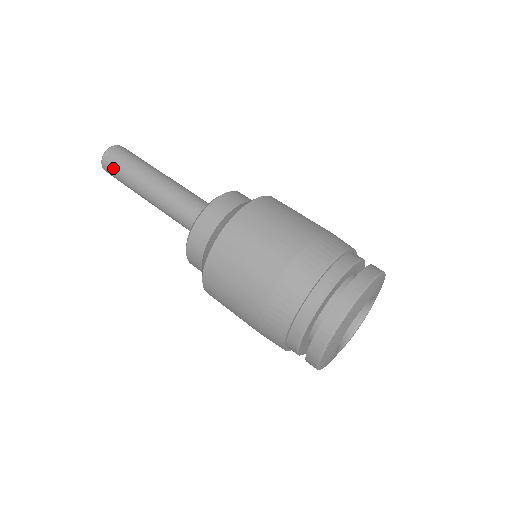
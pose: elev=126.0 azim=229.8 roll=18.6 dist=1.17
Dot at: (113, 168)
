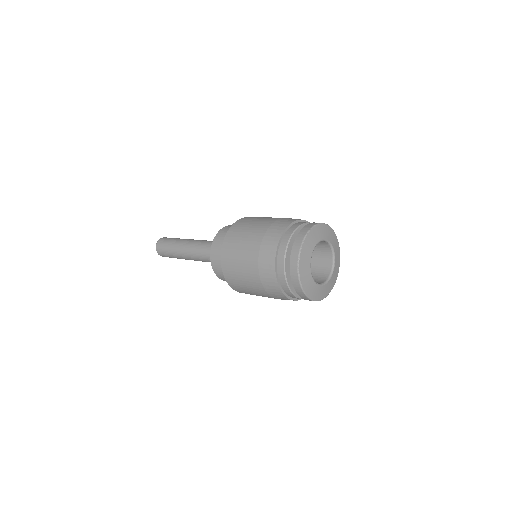
Dot at: (164, 243)
